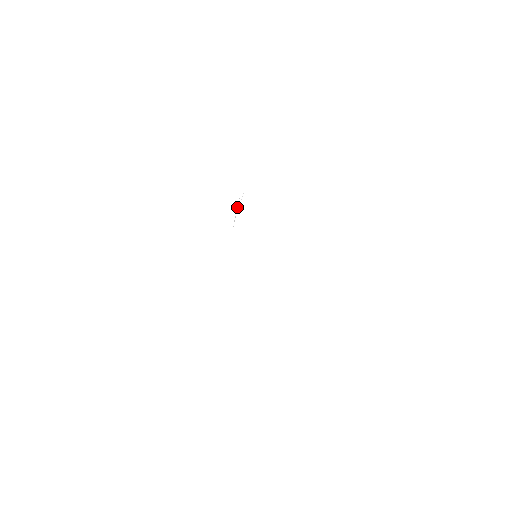
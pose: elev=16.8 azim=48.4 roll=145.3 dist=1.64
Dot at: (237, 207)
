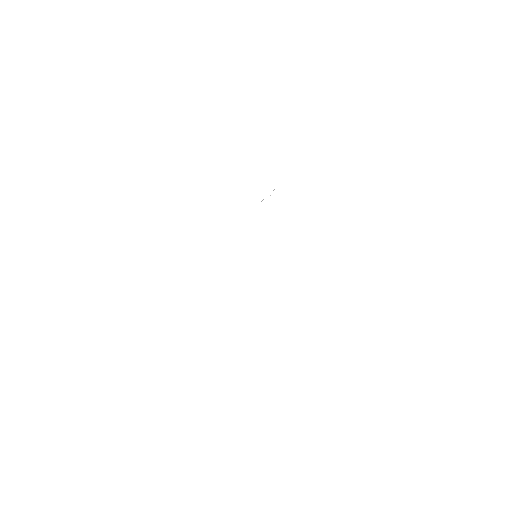
Dot at: occluded
